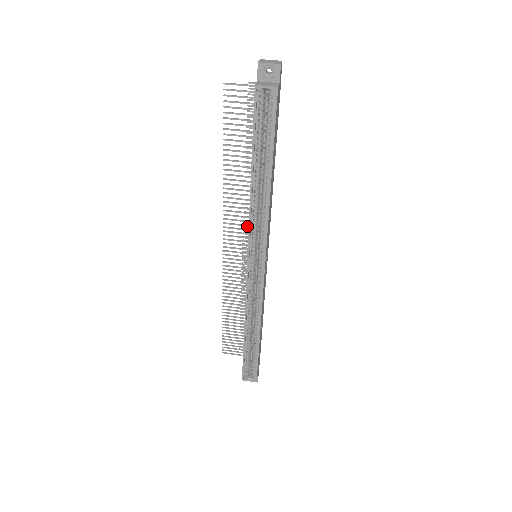
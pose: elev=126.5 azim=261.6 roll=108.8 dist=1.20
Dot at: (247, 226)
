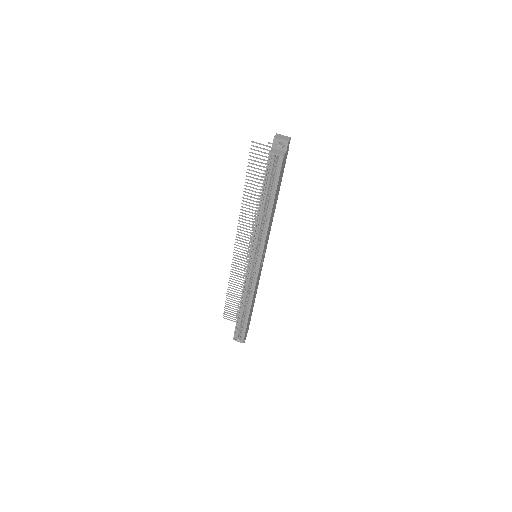
Dot at: occluded
